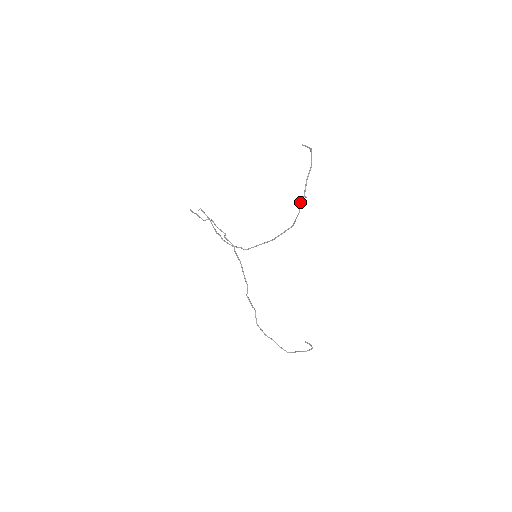
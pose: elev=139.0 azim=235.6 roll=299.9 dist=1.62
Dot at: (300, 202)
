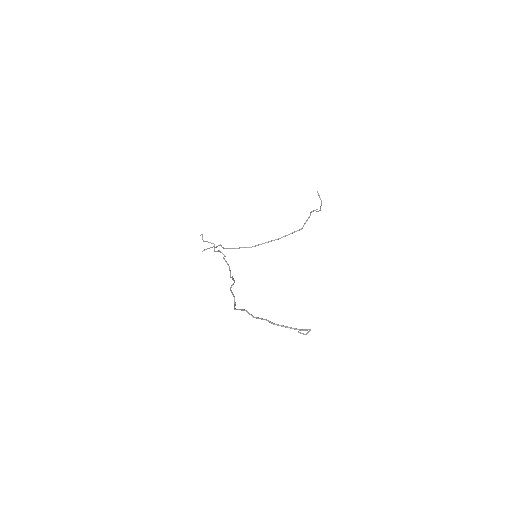
Dot at: (312, 211)
